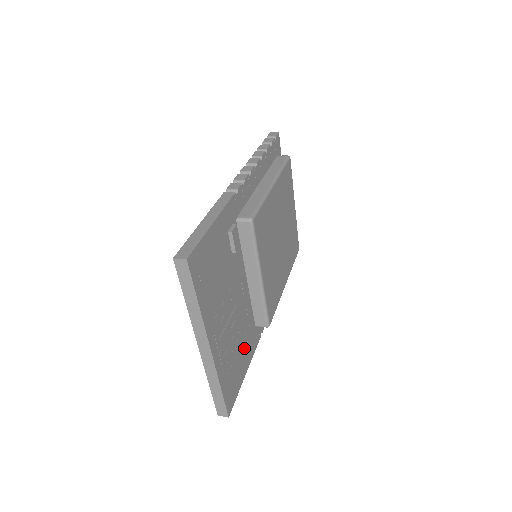
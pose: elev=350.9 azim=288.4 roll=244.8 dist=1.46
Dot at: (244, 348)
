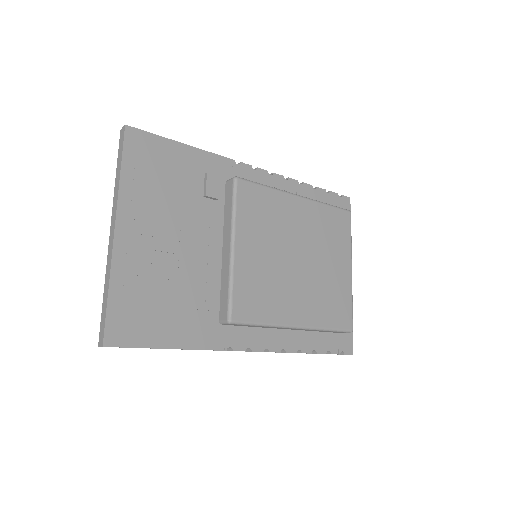
Dot at: (181, 314)
